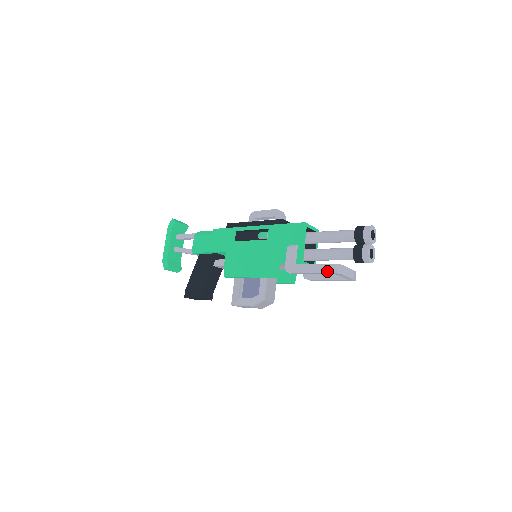
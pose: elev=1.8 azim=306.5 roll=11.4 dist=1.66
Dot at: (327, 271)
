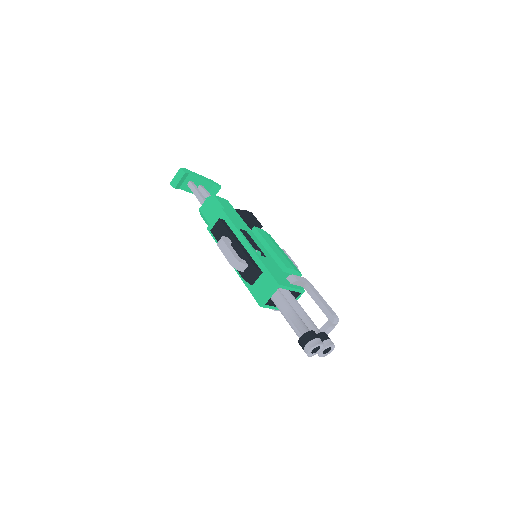
Dot at: occluded
